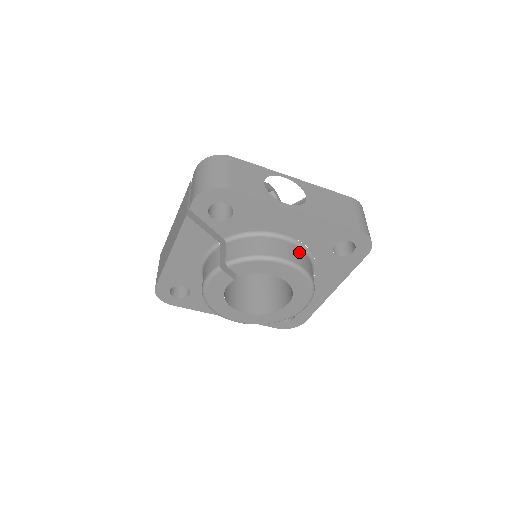
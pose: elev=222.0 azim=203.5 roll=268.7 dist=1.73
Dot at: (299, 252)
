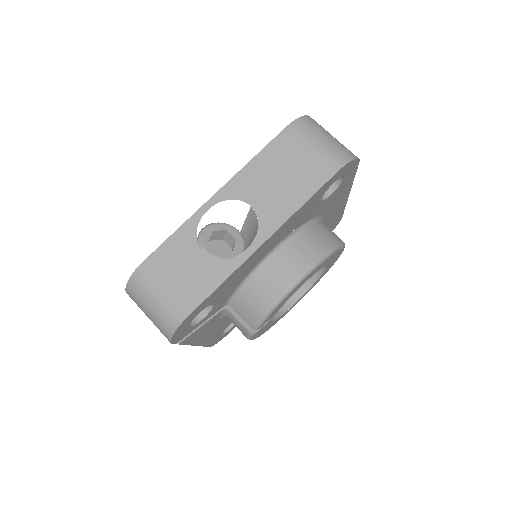
Dot at: (298, 245)
